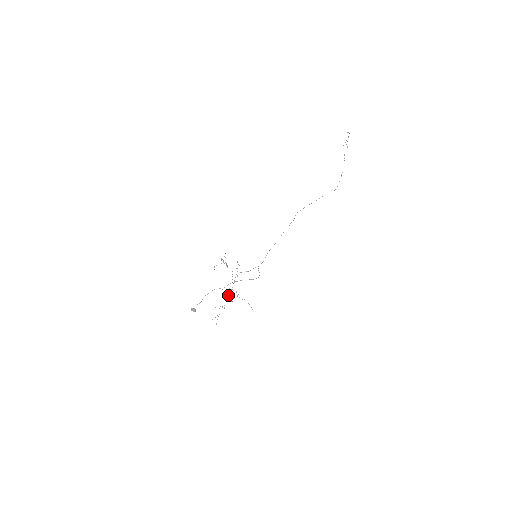
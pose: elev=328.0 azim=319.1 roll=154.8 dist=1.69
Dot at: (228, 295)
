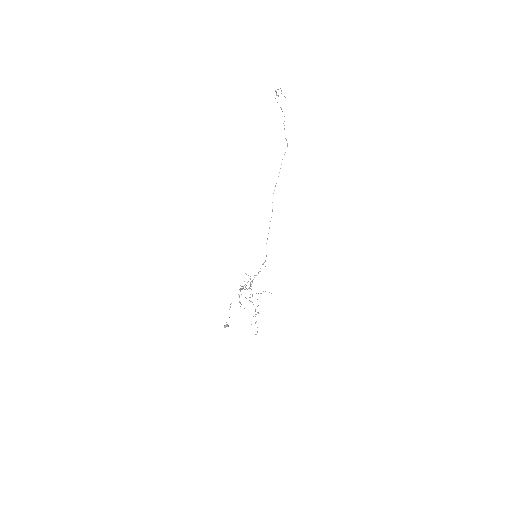
Dot at: occluded
